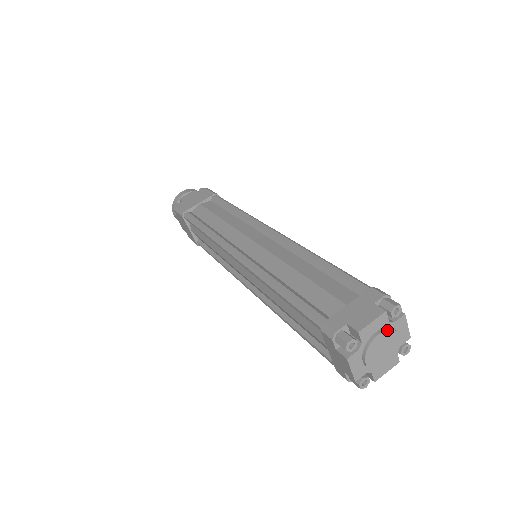
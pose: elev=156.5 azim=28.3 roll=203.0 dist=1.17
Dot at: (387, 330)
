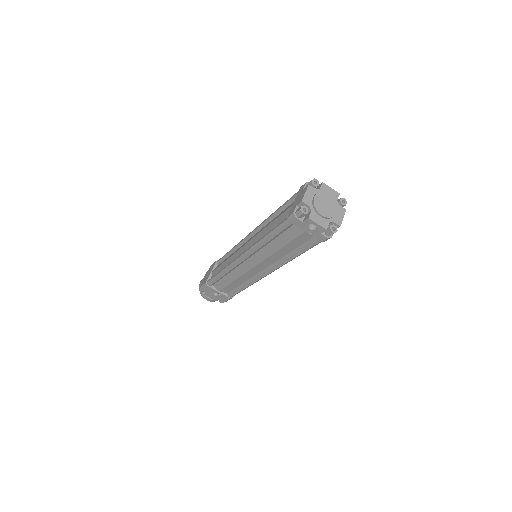
Dot at: (335, 199)
